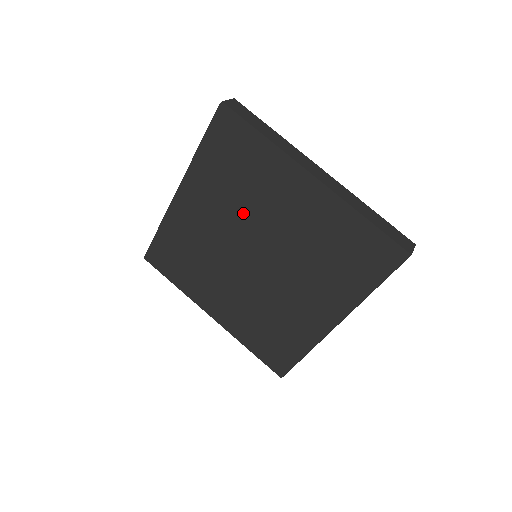
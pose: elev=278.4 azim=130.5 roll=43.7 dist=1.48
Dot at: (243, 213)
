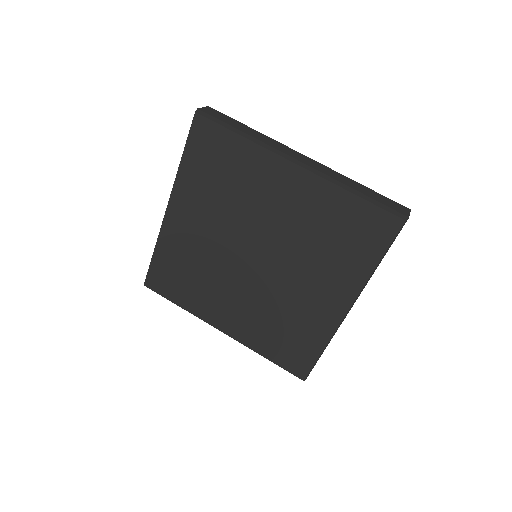
Dot at: (236, 214)
